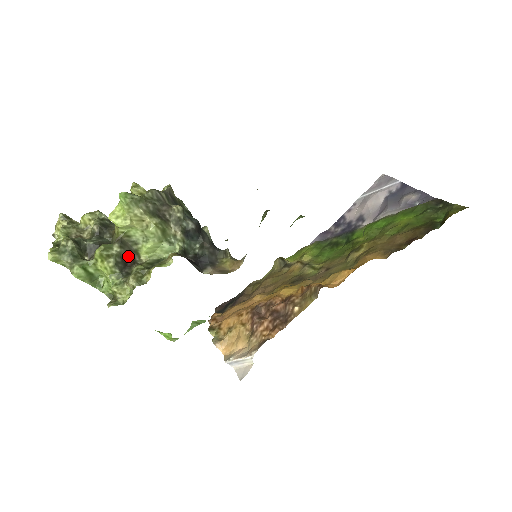
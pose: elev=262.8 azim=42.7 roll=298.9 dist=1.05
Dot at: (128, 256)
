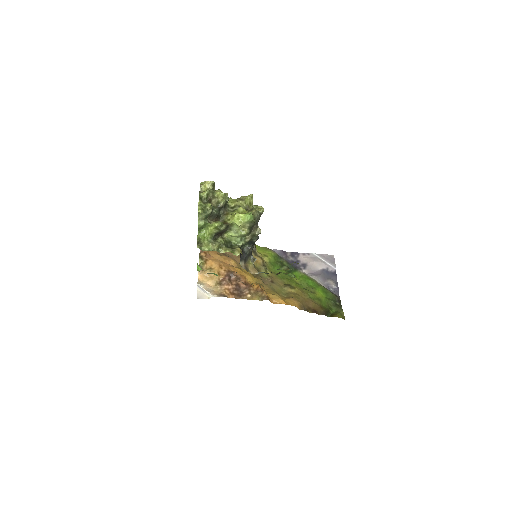
Dot at: (223, 232)
